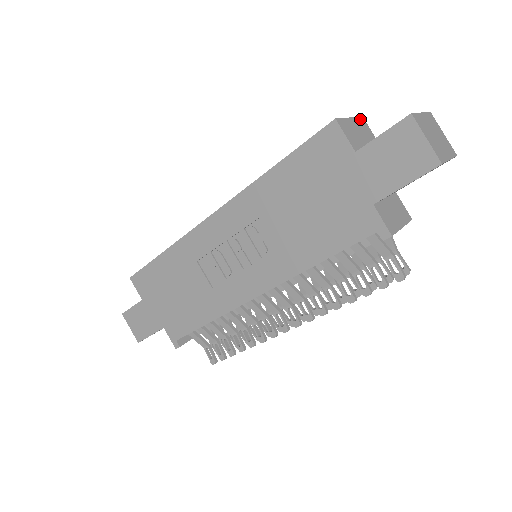
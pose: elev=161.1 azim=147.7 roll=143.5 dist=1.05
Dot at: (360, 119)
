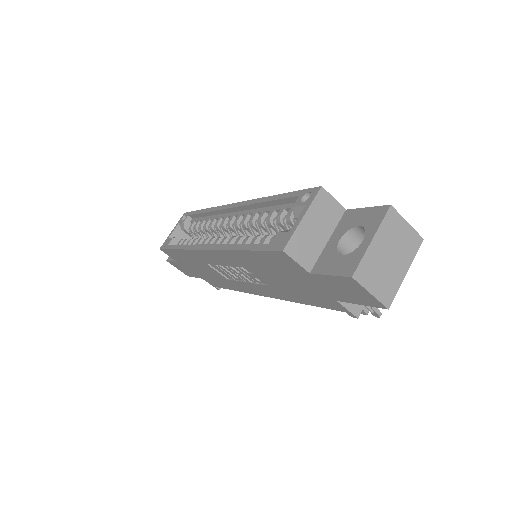
Dot at: (317, 198)
